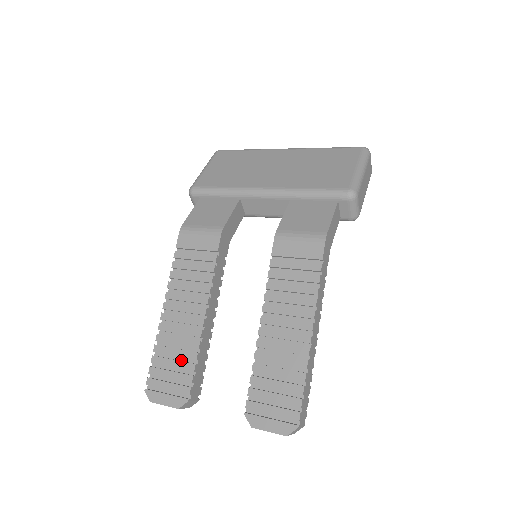
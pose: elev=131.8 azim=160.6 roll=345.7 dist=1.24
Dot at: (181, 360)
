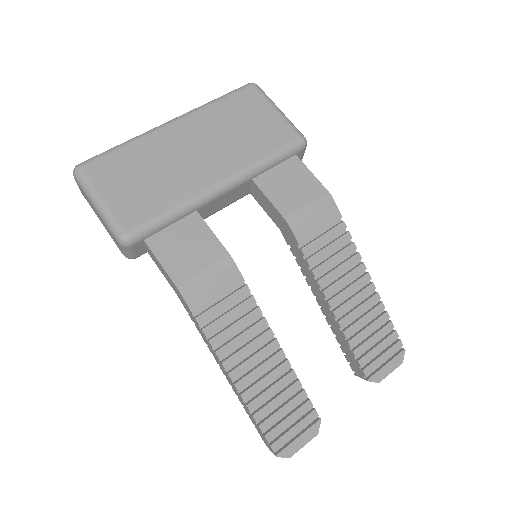
Dot at: (286, 400)
